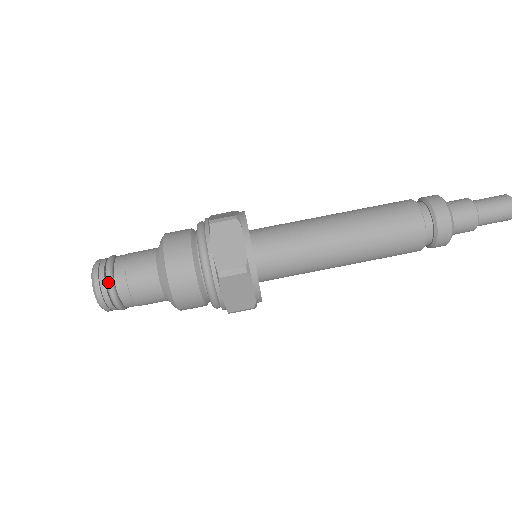
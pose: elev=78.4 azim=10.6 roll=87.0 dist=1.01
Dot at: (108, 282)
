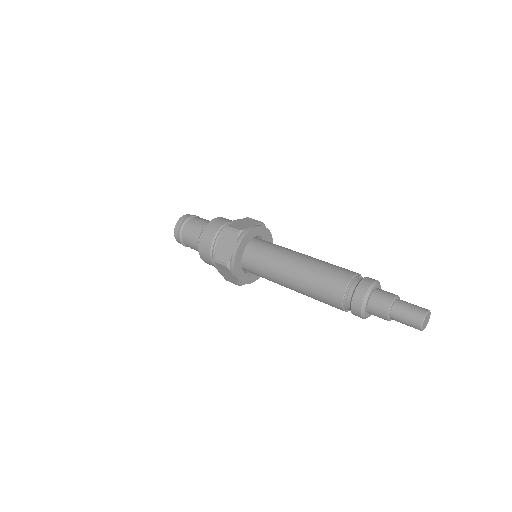
Dot at: (188, 217)
